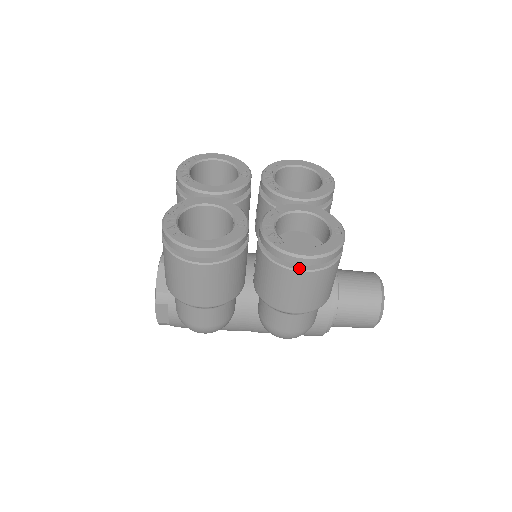
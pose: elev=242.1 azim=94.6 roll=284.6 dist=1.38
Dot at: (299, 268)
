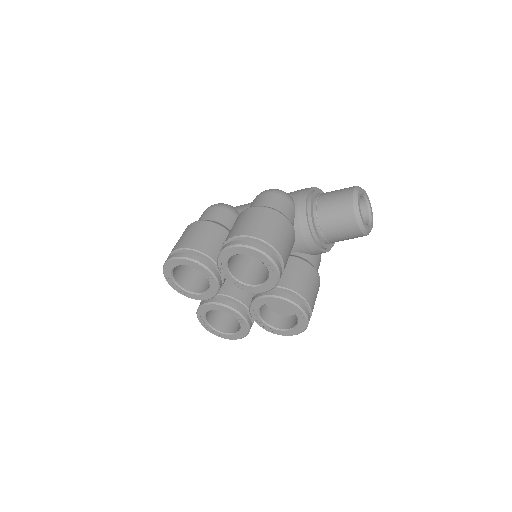
Dot at: occluded
